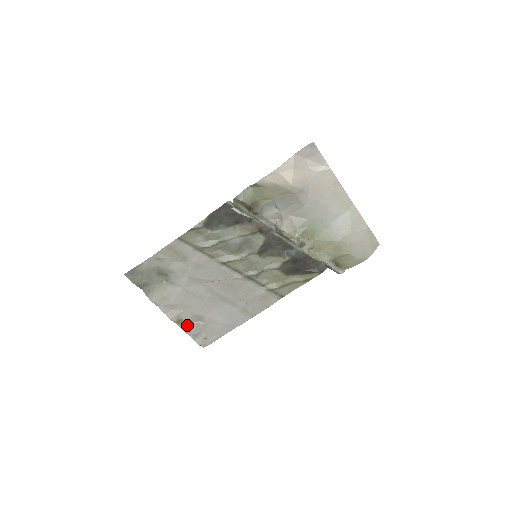
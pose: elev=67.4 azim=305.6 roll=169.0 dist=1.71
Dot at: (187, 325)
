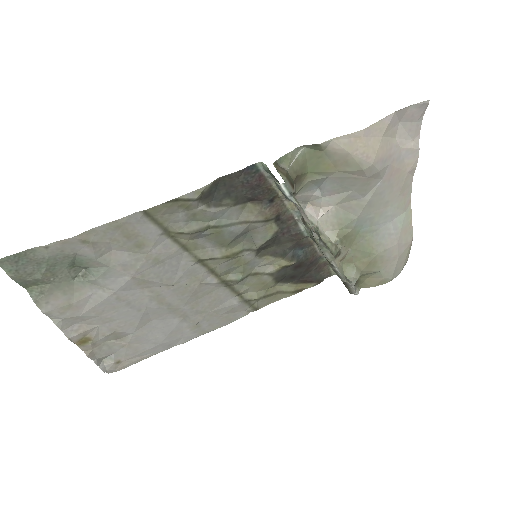
Dot at: (94, 345)
